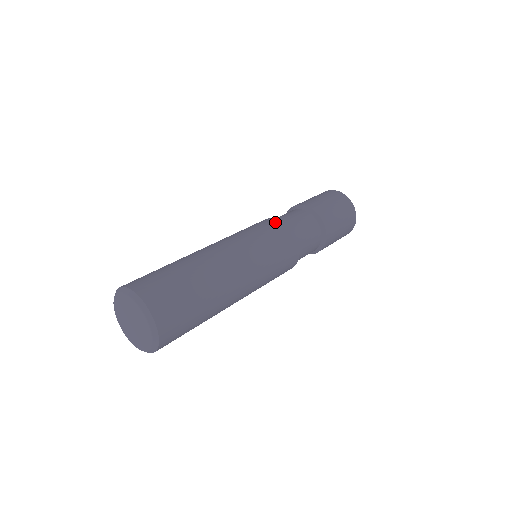
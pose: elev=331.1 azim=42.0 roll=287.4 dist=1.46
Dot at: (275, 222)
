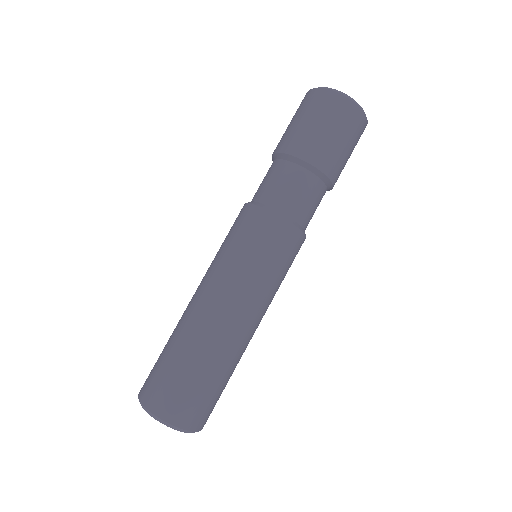
Dot at: (282, 229)
